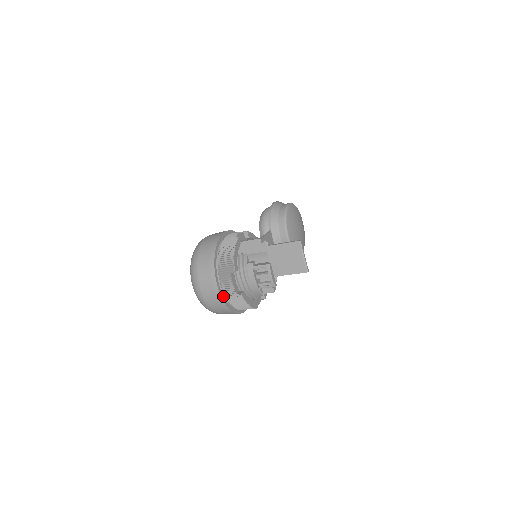
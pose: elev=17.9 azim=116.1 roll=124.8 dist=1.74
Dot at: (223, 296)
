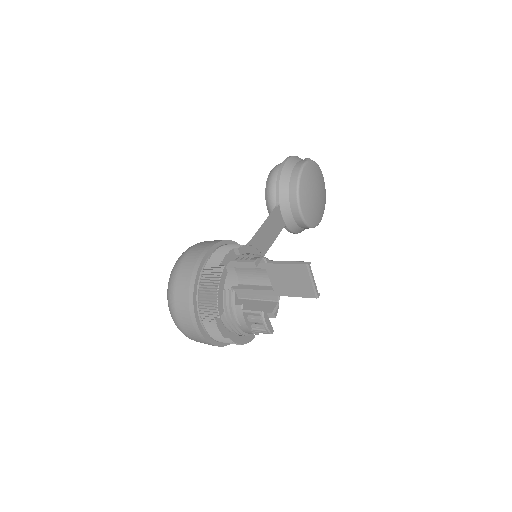
Dot at: (208, 336)
